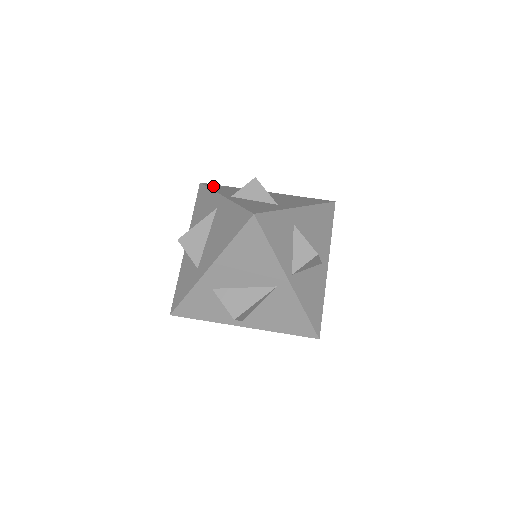
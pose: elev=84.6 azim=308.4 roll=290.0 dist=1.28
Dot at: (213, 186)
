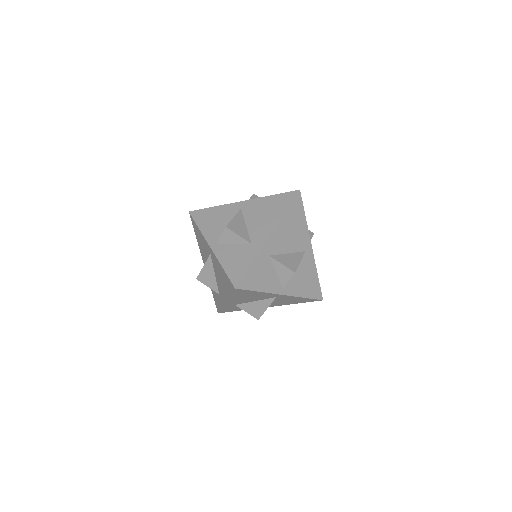
Dot at: (199, 218)
